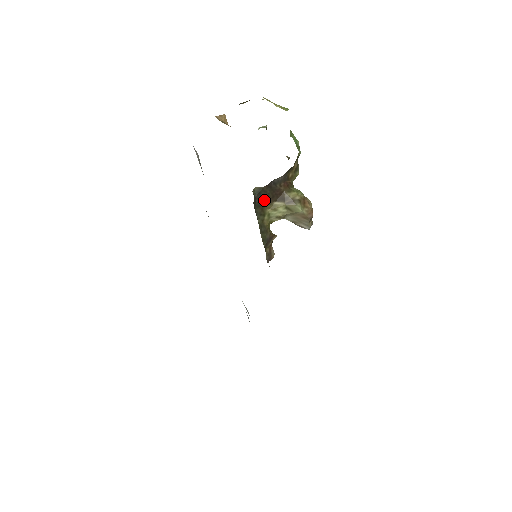
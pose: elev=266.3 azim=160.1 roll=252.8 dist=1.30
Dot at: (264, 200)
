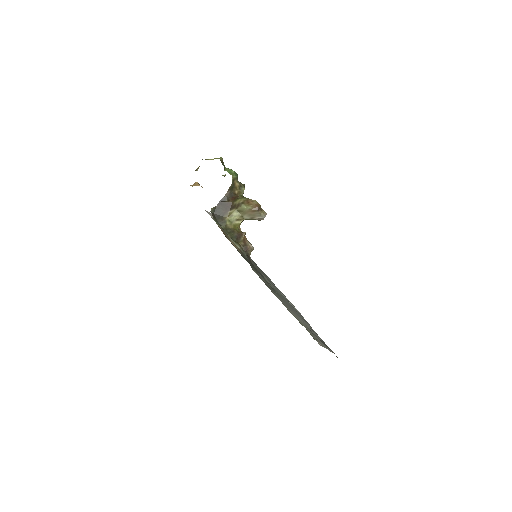
Dot at: (221, 213)
